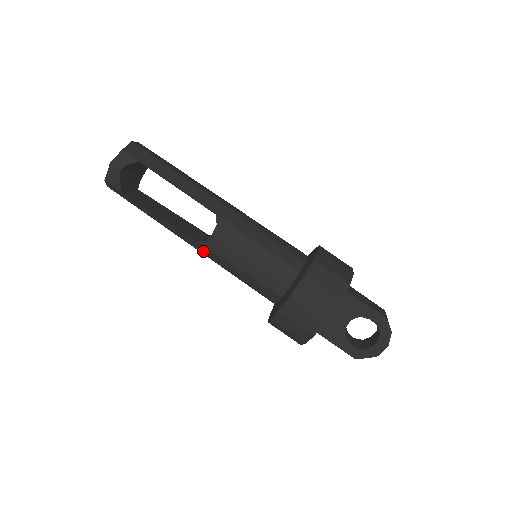
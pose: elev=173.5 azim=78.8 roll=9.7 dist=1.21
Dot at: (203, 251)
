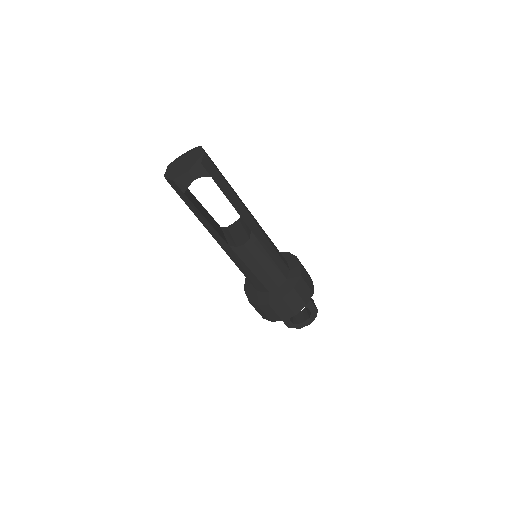
Dot at: (226, 249)
